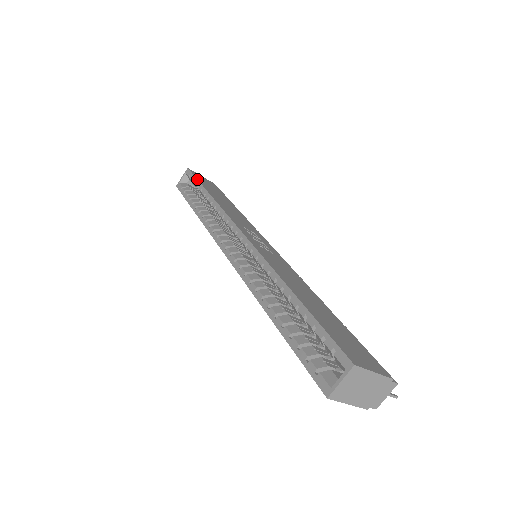
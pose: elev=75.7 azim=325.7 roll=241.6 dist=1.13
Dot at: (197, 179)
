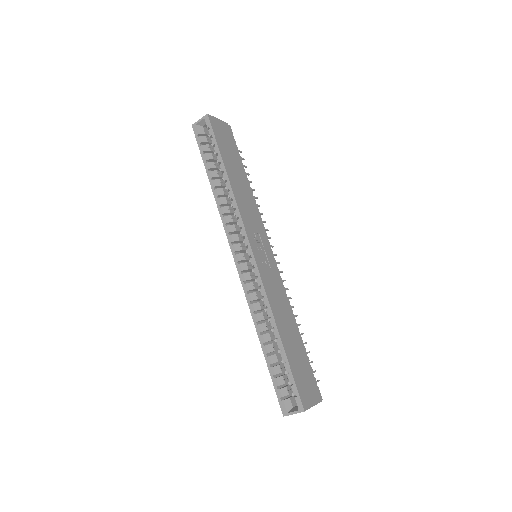
Dot at: (217, 143)
